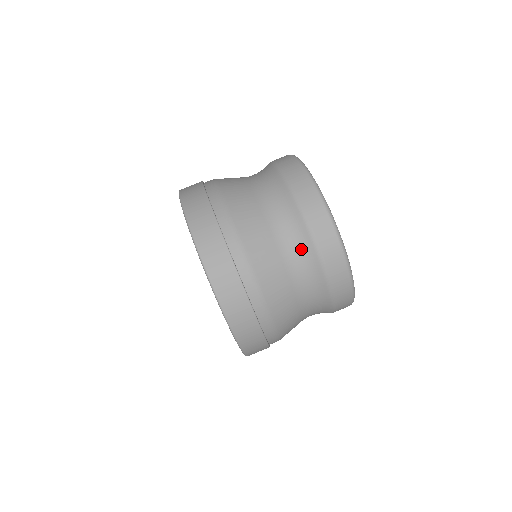
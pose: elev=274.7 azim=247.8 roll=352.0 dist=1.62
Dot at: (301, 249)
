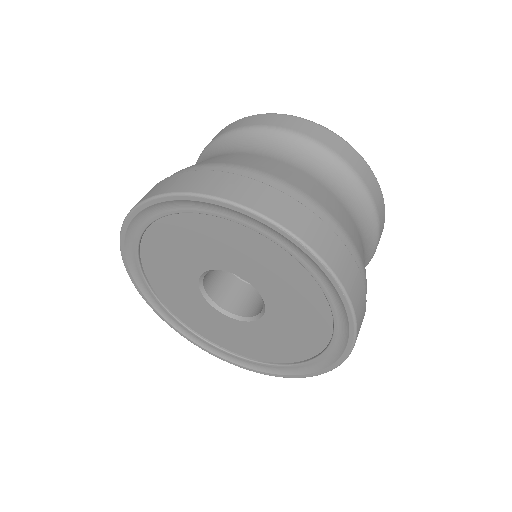
Dot at: (245, 141)
